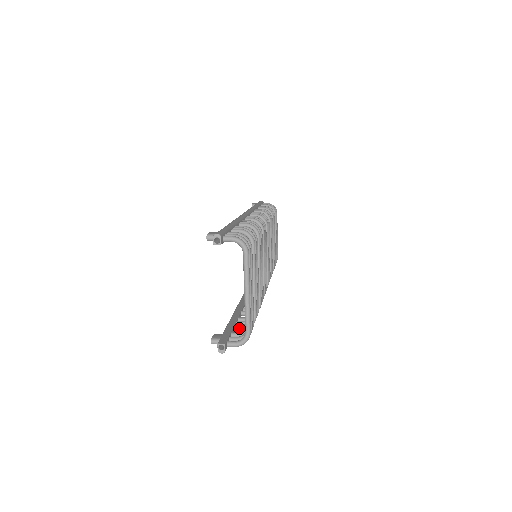
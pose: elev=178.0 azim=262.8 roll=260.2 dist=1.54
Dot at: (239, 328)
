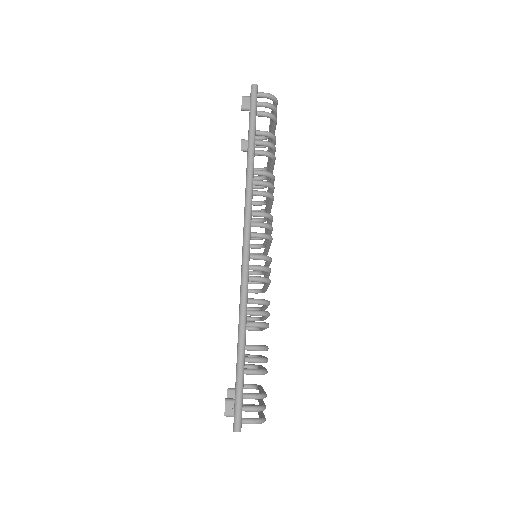
Dot at: (260, 131)
